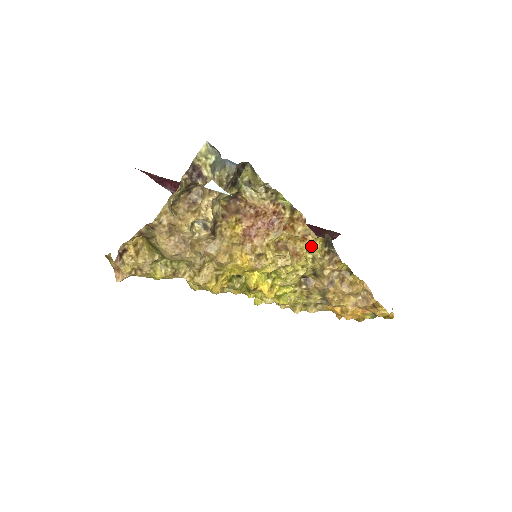
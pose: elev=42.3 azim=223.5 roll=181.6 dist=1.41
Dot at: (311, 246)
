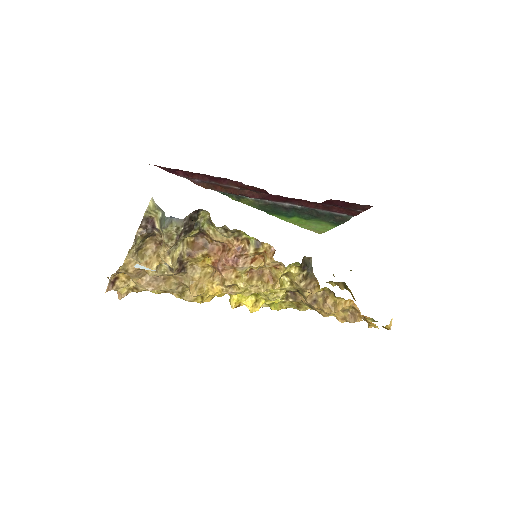
Dot at: (286, 273)
